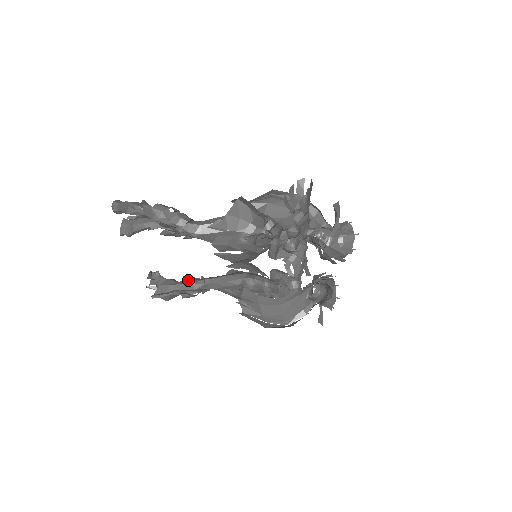
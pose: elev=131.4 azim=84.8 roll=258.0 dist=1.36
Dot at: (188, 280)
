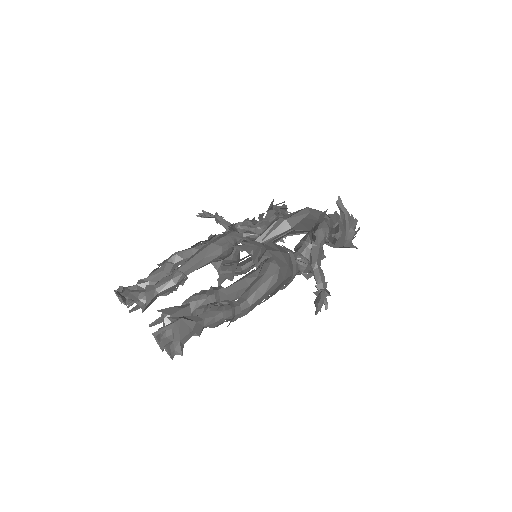
Dot at: (167, 282)
